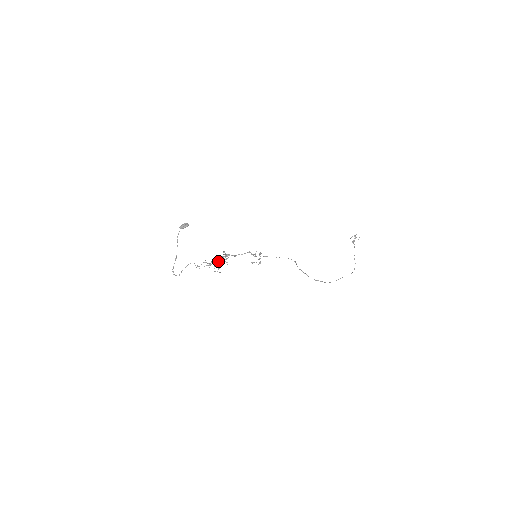
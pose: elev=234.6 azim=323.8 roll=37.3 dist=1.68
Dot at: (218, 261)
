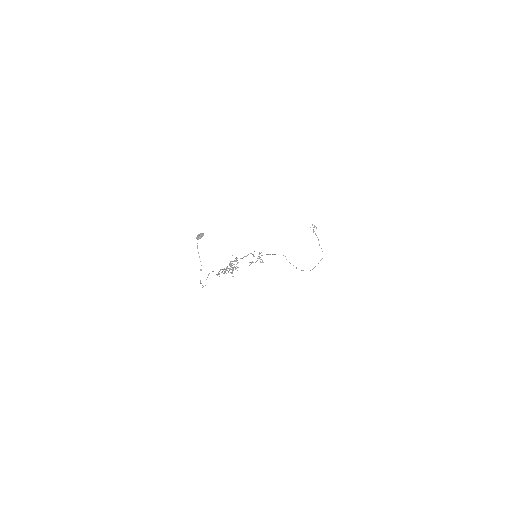
Dot at: (231, 266)
